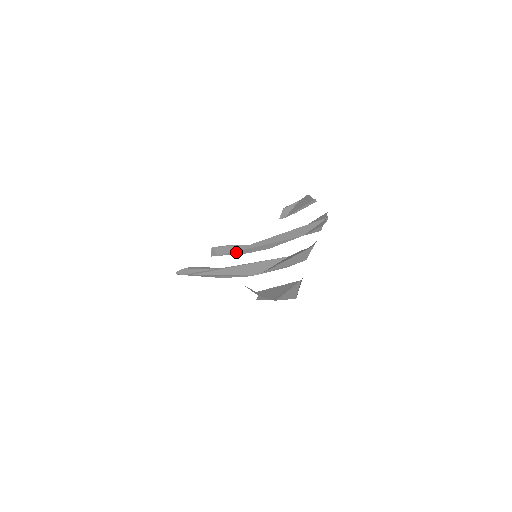
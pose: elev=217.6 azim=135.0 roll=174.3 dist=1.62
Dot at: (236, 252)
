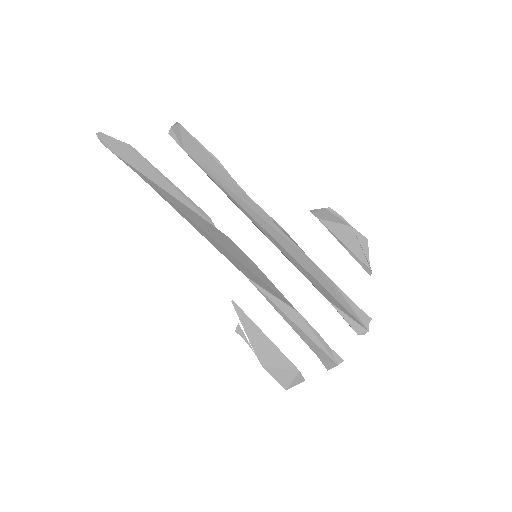
Dot at: (222, 190)
